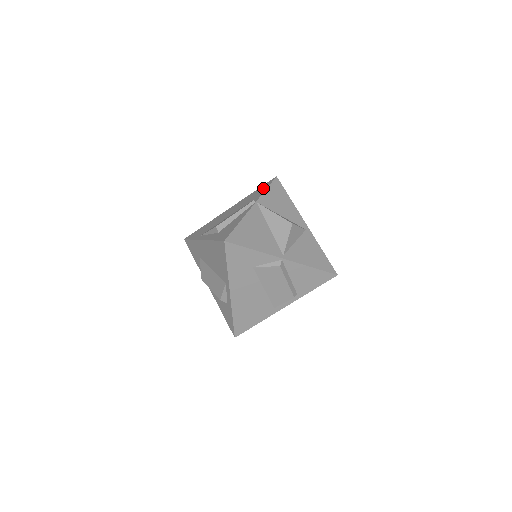
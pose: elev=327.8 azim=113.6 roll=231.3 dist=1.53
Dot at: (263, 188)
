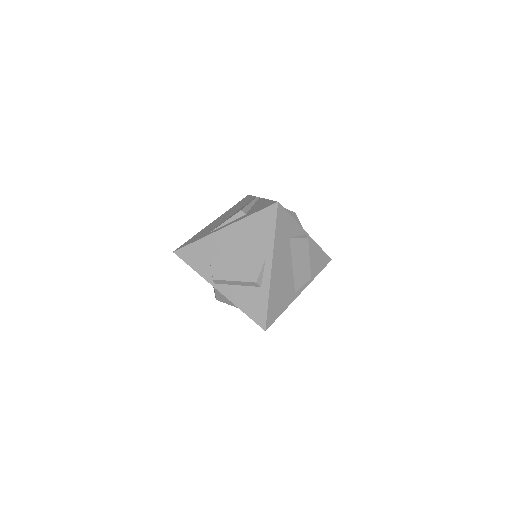
Dot at: (246, 199)
